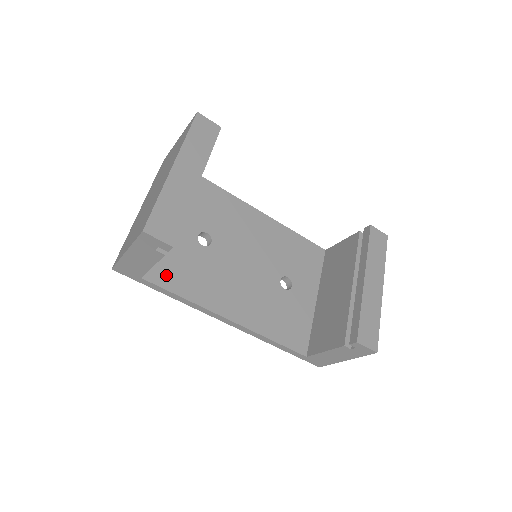
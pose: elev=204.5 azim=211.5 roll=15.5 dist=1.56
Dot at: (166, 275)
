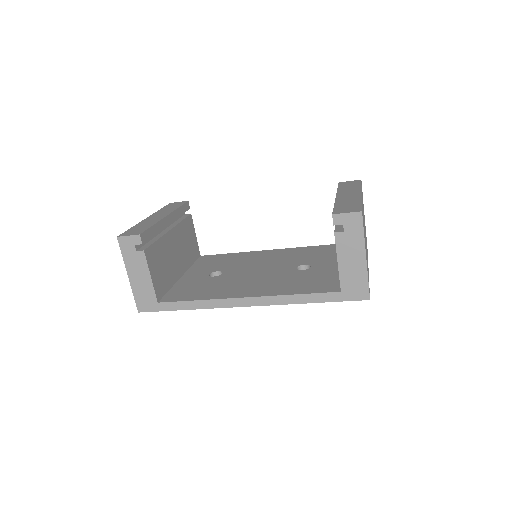
Dot at: (180, 296)
